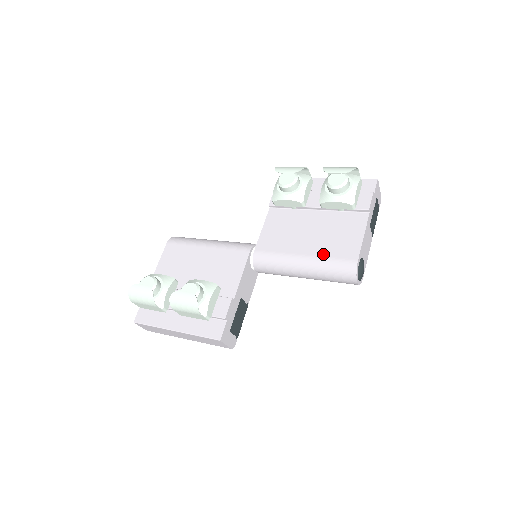
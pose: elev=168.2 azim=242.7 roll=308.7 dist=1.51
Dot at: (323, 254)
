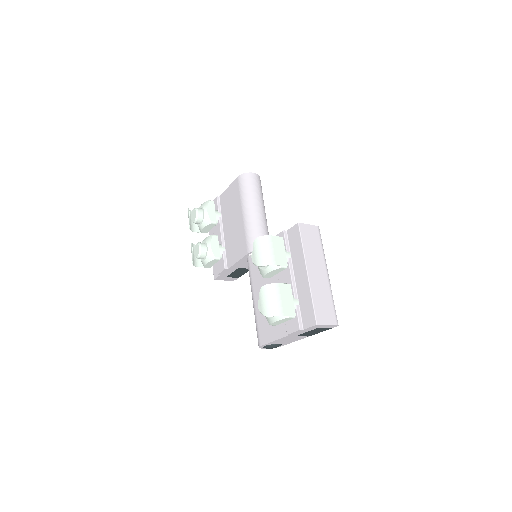
Dot at: (258, 315)
